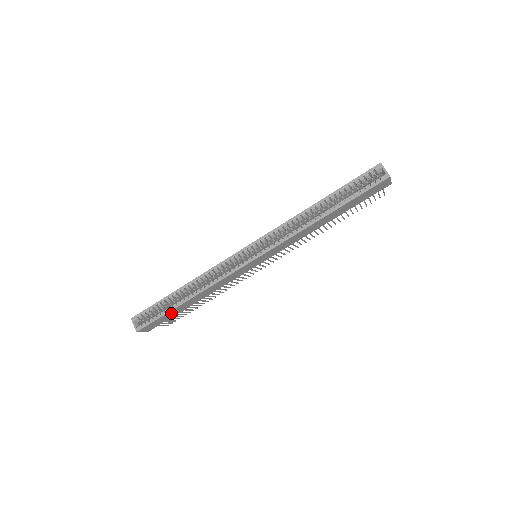
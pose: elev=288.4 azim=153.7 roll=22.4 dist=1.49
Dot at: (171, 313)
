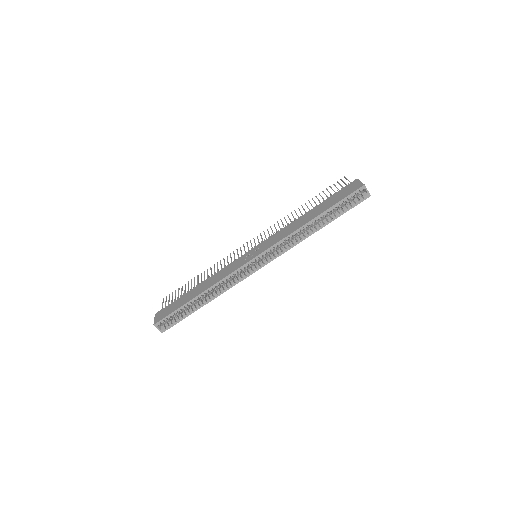
Dot at: occluded
